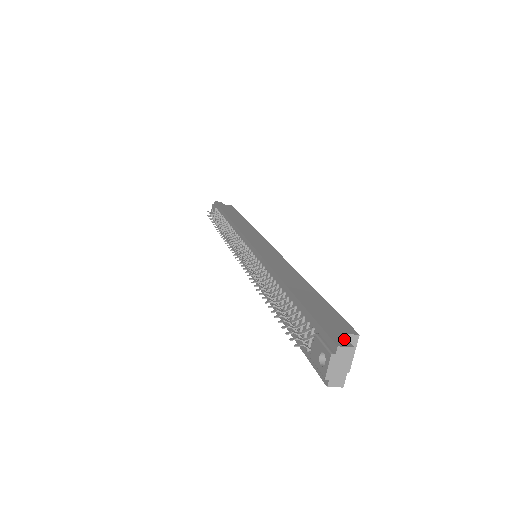
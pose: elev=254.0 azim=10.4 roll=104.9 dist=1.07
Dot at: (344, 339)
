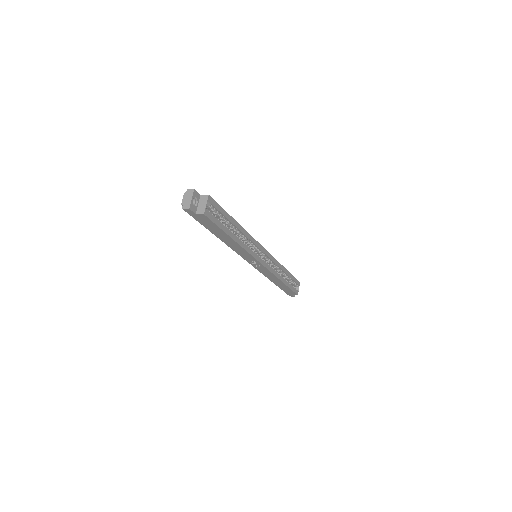
Dot at: (196, 192)
